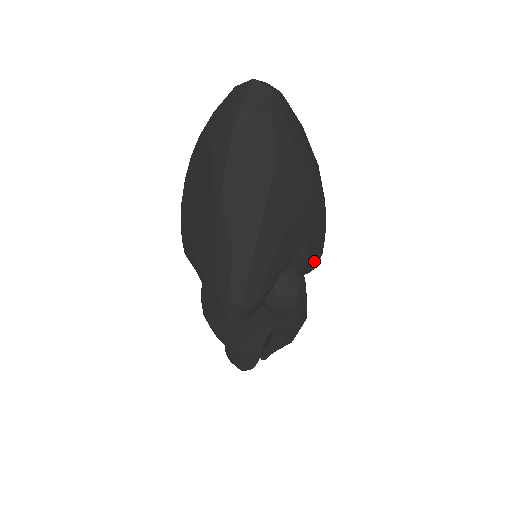
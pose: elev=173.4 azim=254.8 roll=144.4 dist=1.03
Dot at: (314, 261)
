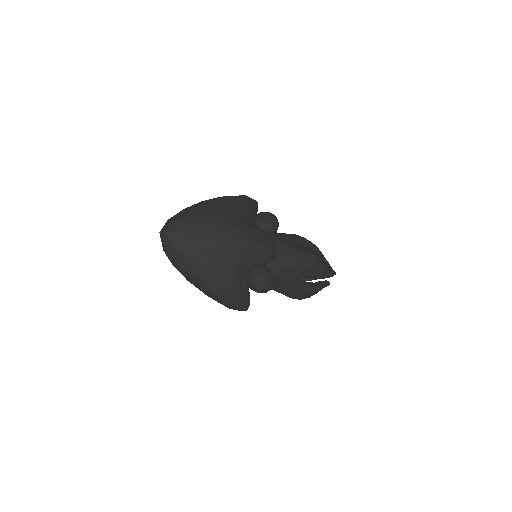
Dot at: (265, 258)
